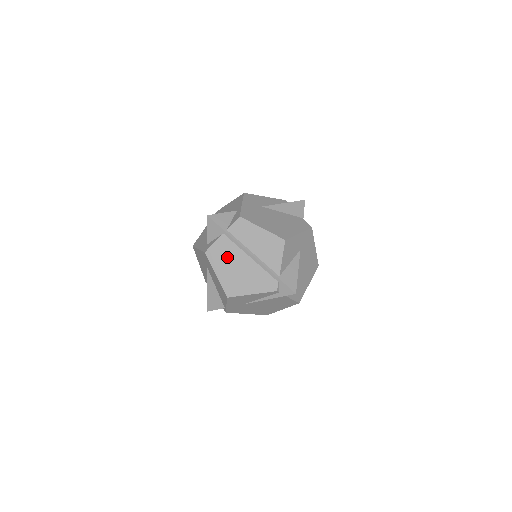
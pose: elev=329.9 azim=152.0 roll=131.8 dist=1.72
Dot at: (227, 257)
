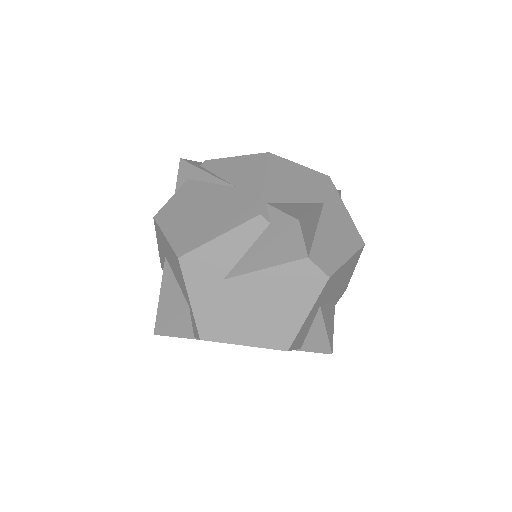
Dot at: occluded
